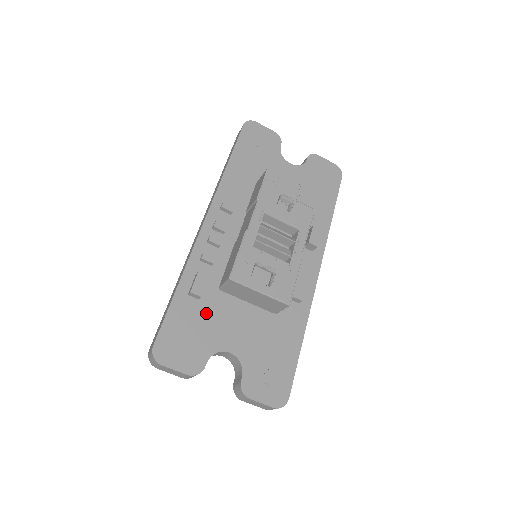
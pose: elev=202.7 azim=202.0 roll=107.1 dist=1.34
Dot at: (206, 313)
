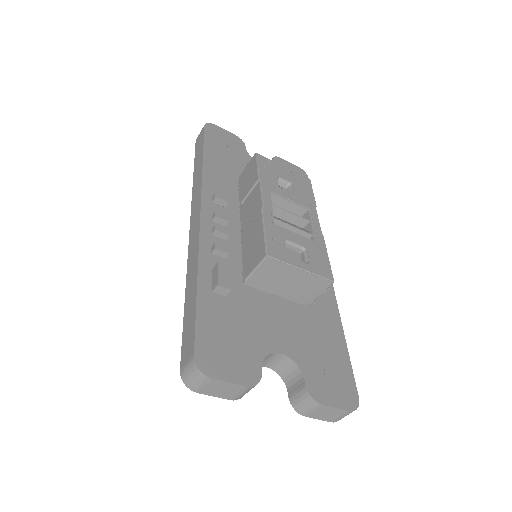
Dot at: (239, 311)
